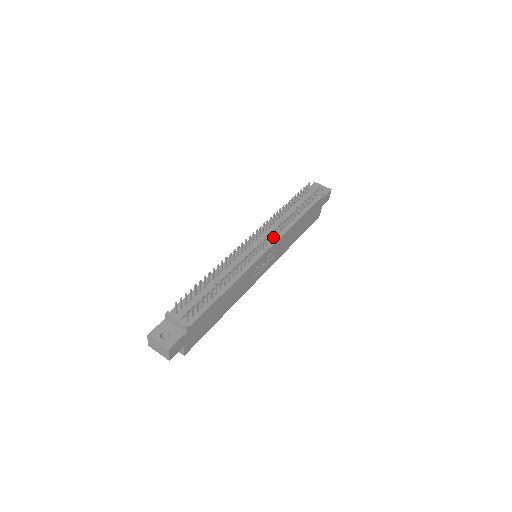
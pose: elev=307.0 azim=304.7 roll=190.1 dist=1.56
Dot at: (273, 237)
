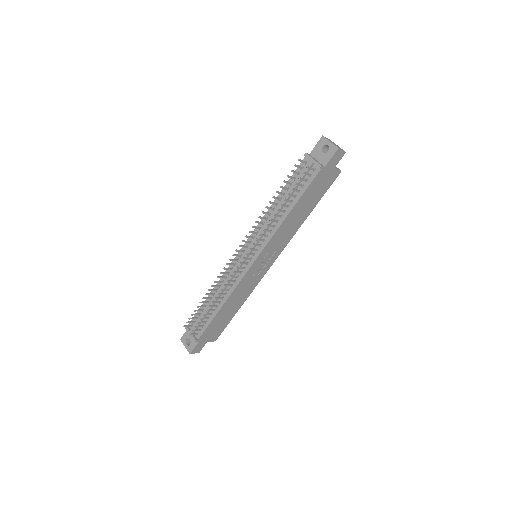
Dot at: (259, 245)
